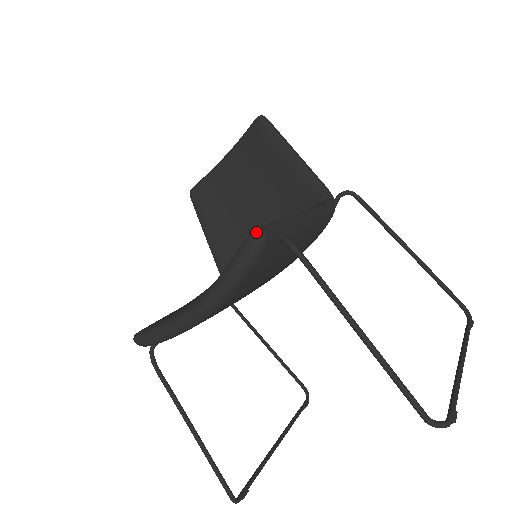
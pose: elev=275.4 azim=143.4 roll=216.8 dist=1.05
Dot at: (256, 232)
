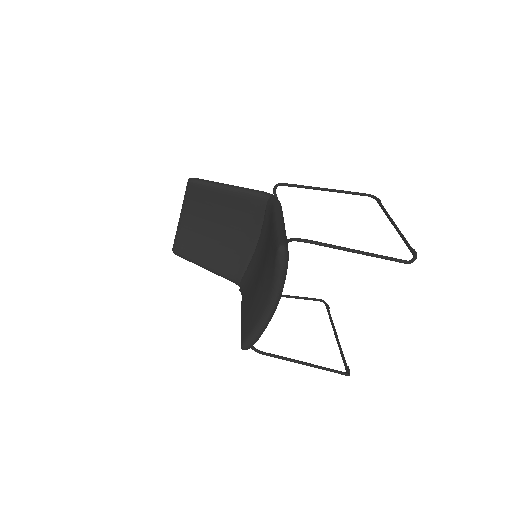
Dot at: (281, 248)
